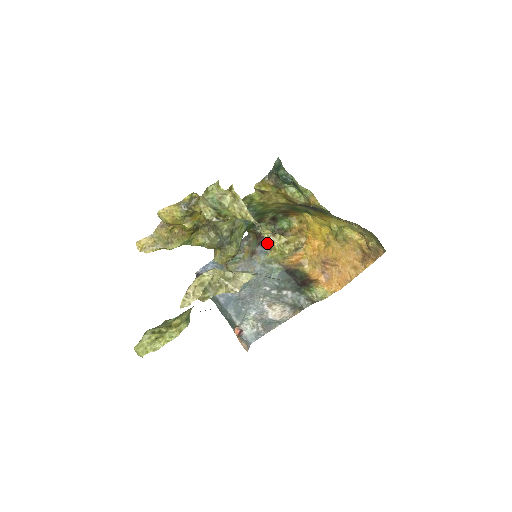
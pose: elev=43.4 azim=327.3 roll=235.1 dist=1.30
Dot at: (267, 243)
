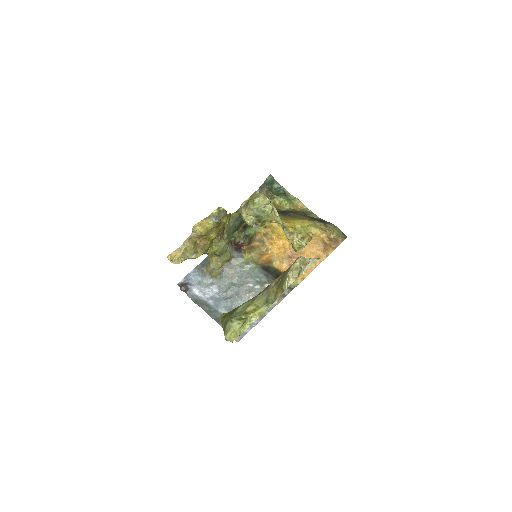
Dot at: (240, 248)
